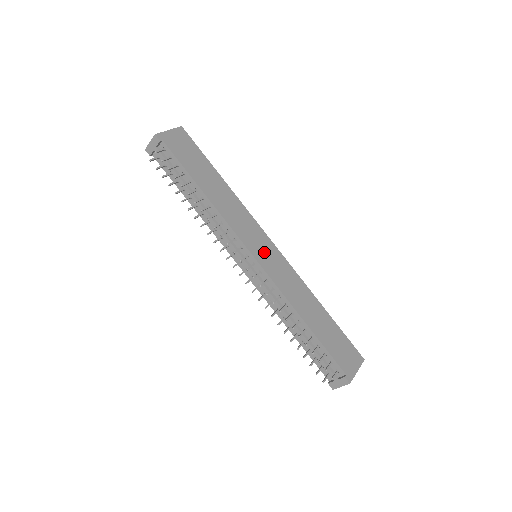
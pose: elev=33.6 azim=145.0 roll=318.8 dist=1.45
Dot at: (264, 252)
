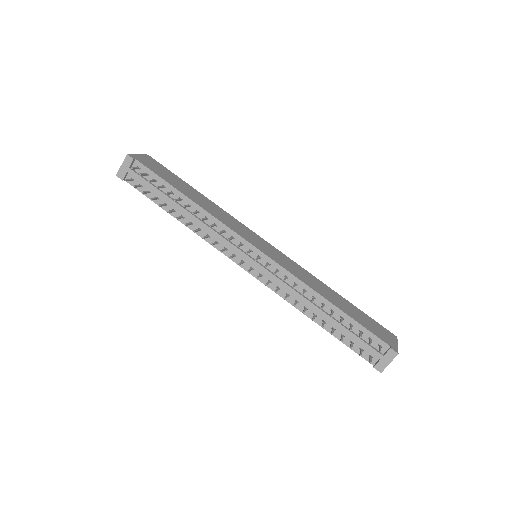
Dot at: (264, 247)
